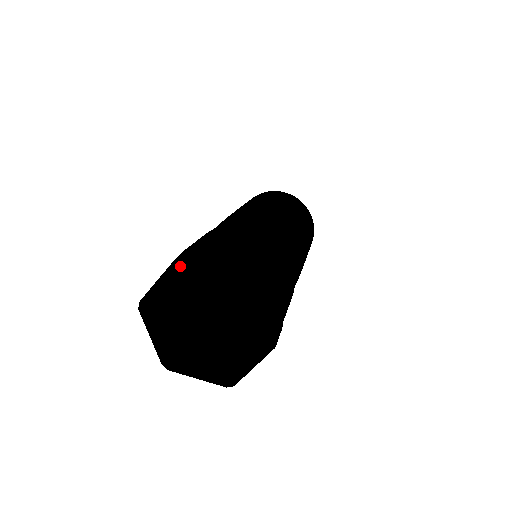
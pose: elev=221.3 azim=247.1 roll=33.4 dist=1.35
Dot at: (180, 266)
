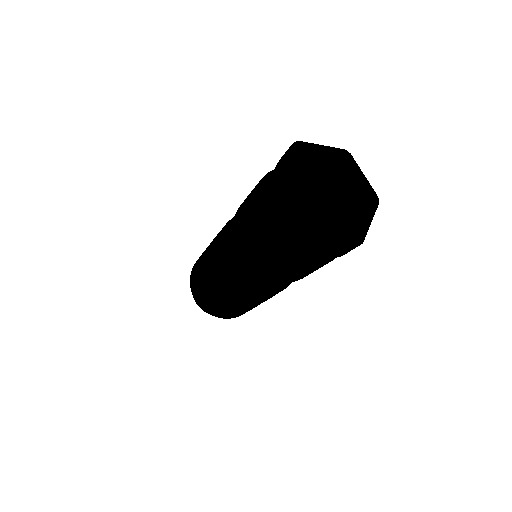
Dot at: (344, 154)
